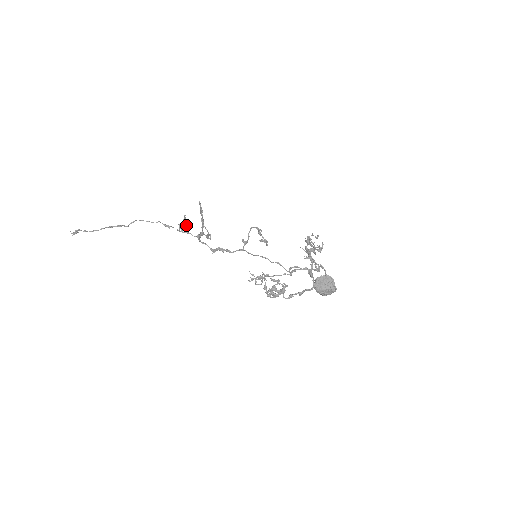
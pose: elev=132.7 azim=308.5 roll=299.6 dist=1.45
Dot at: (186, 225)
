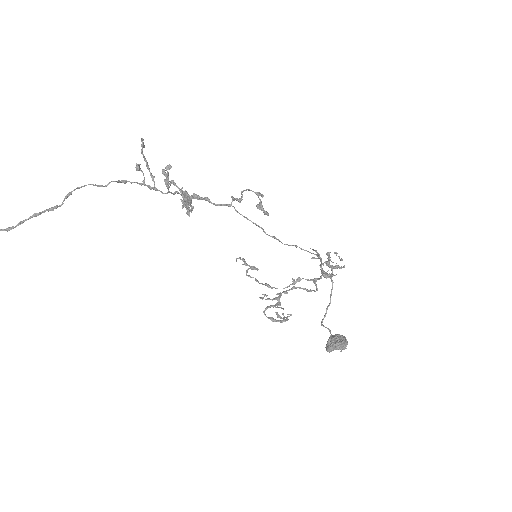
Dot at: (148, 167)
